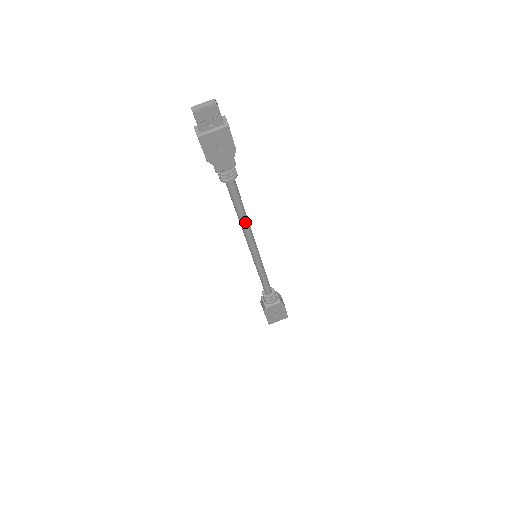
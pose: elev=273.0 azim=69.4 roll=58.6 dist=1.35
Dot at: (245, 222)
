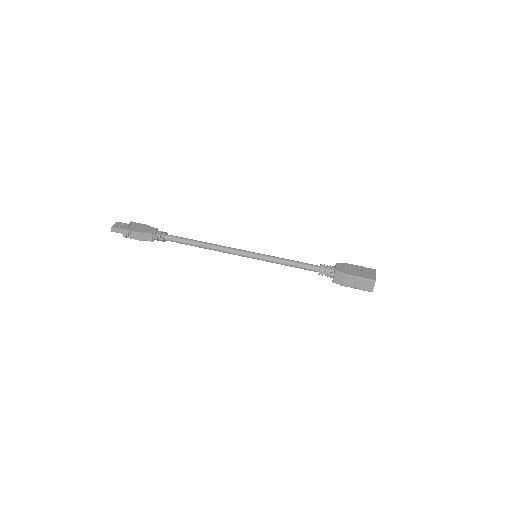
Dot at: (208, 243)
